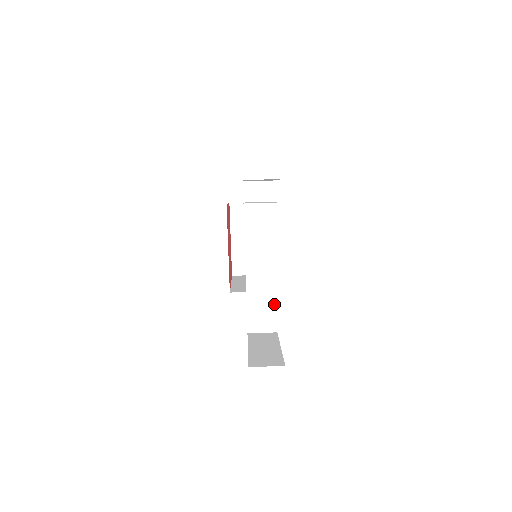
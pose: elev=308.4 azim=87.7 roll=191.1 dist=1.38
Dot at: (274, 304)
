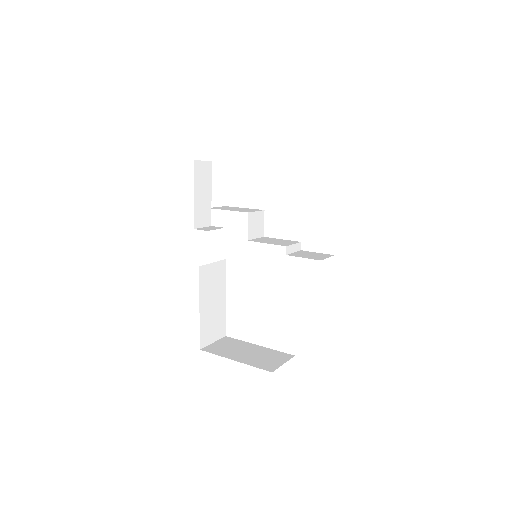
Dot at: (306, 252)
